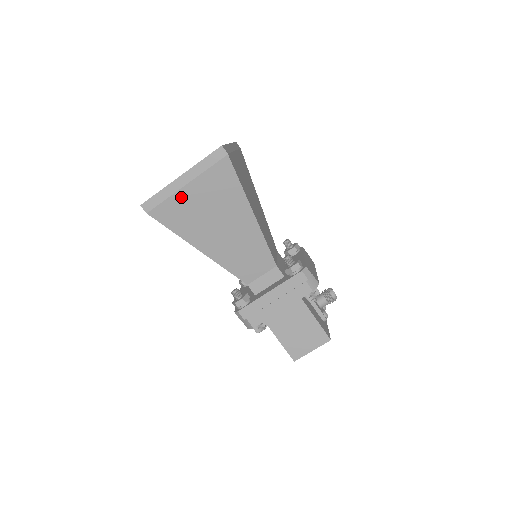
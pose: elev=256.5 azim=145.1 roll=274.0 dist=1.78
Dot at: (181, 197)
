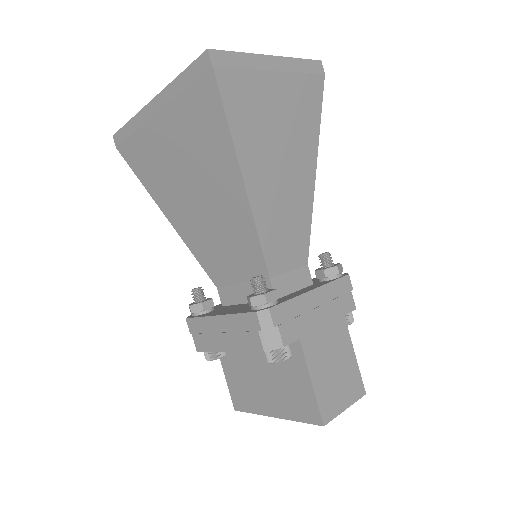
Dot at: (262, 82)
